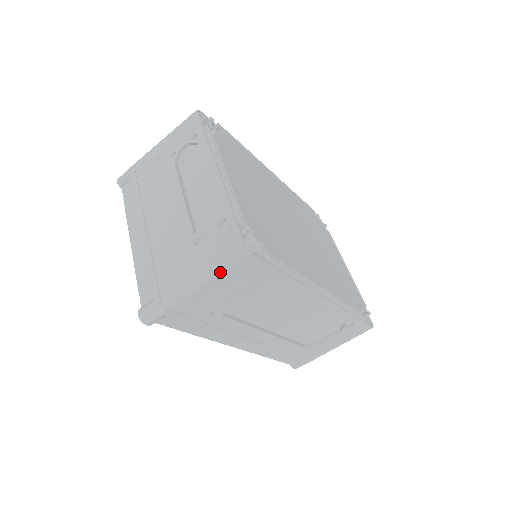
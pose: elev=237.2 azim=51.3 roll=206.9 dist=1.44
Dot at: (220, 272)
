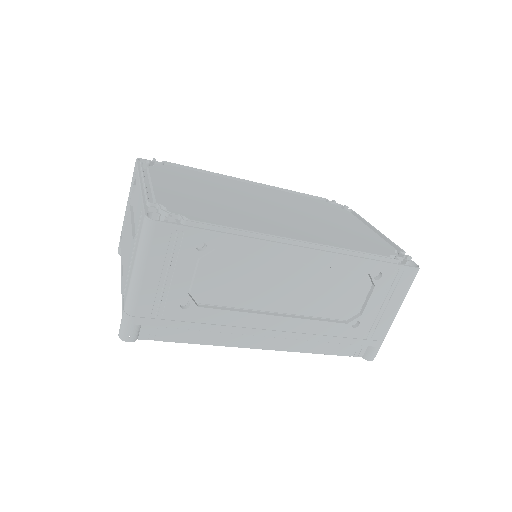
Dot at: (144, 254)
